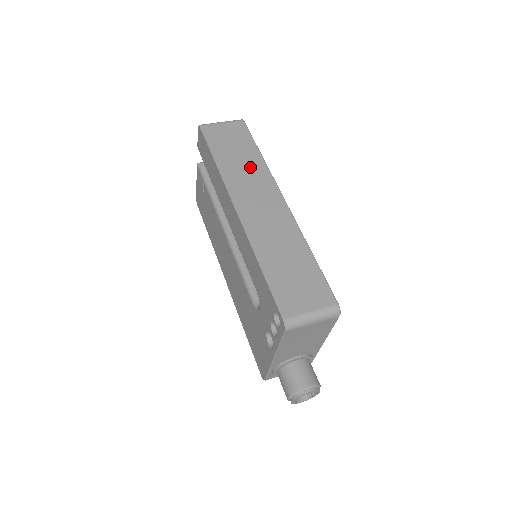
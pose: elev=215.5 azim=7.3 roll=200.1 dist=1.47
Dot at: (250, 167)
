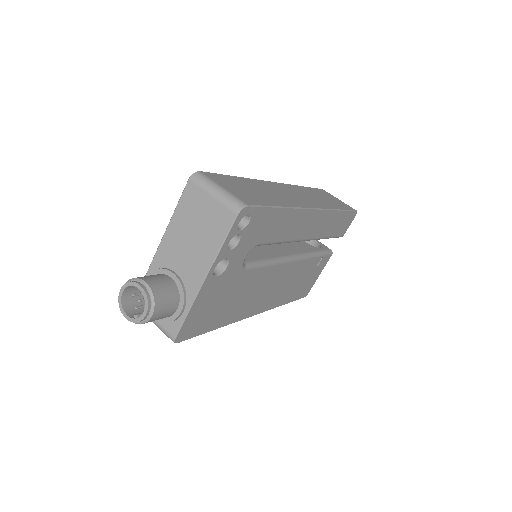
Dot at: (321, 200)
